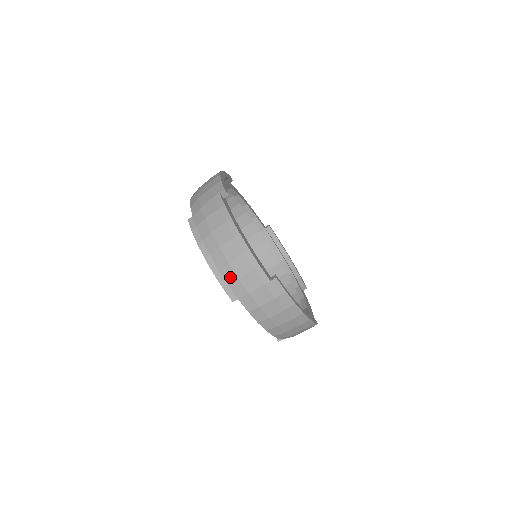
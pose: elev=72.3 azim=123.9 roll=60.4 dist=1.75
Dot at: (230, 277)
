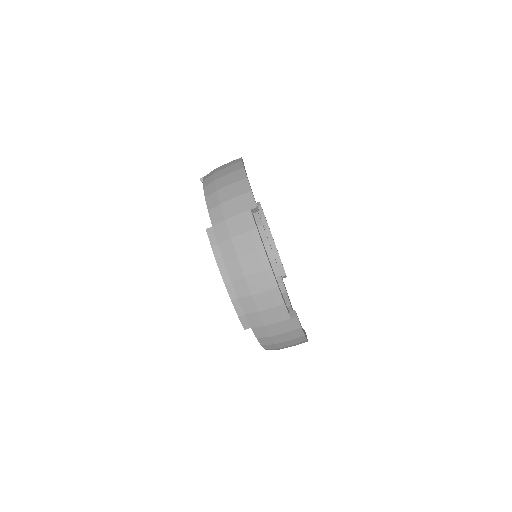
Dot at: (249, 308)
